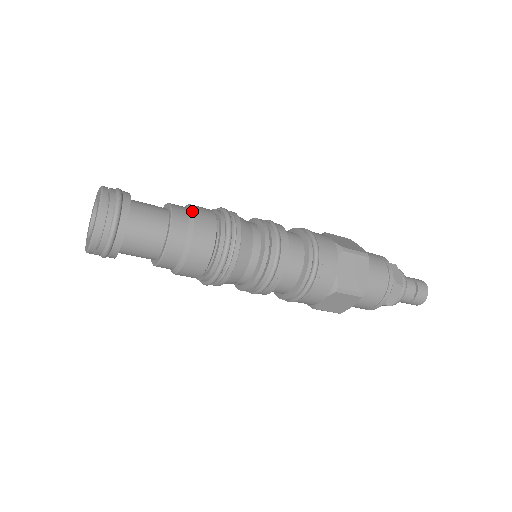
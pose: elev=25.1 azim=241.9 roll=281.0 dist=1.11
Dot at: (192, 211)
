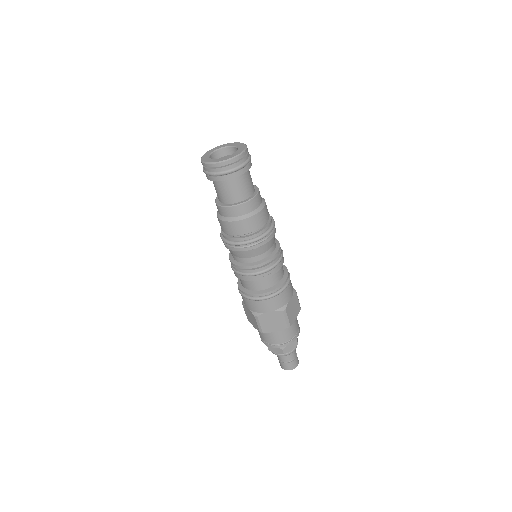
Dot at: occluded
